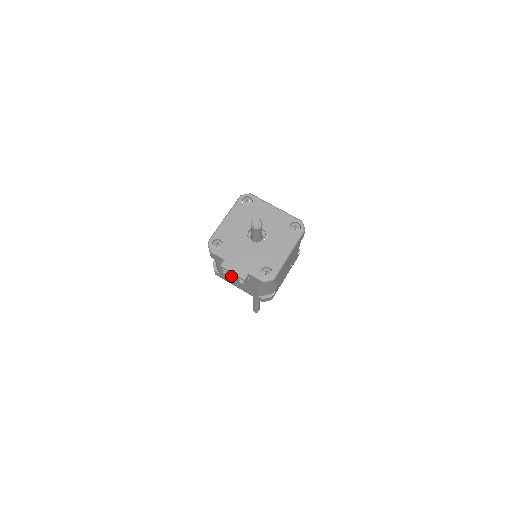
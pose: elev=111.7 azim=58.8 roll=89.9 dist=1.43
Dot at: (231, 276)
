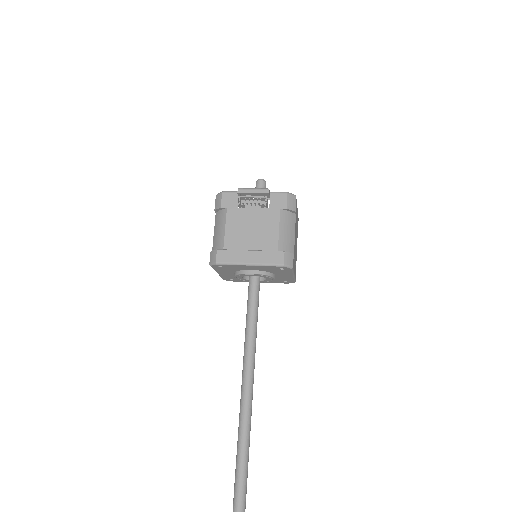
Dot at: (243, 233)
